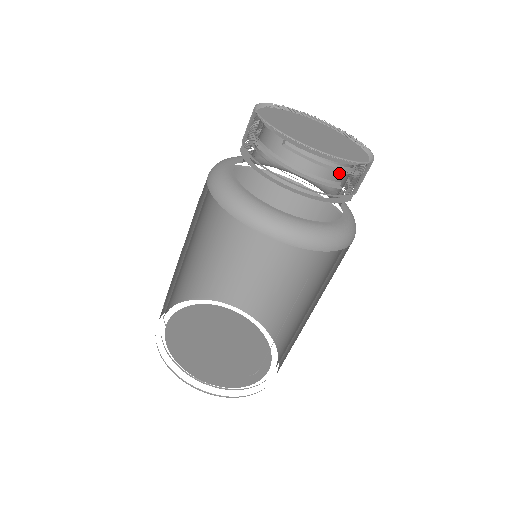
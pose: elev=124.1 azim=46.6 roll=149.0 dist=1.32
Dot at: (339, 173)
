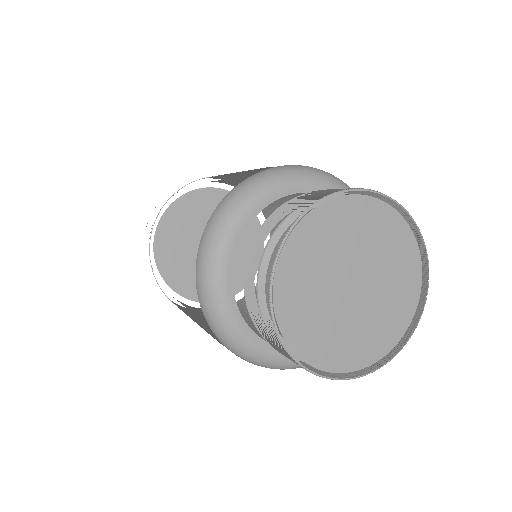
Dot at: occluded
